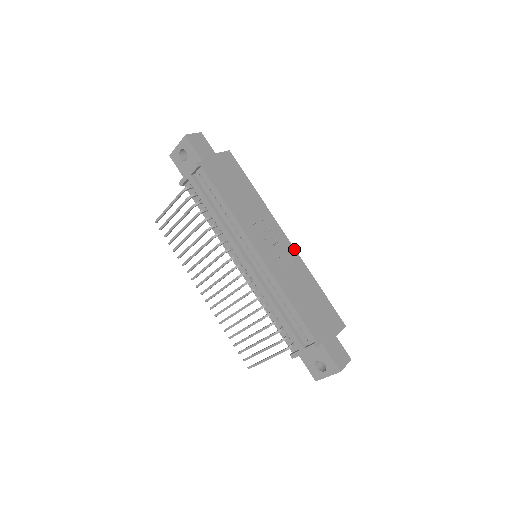
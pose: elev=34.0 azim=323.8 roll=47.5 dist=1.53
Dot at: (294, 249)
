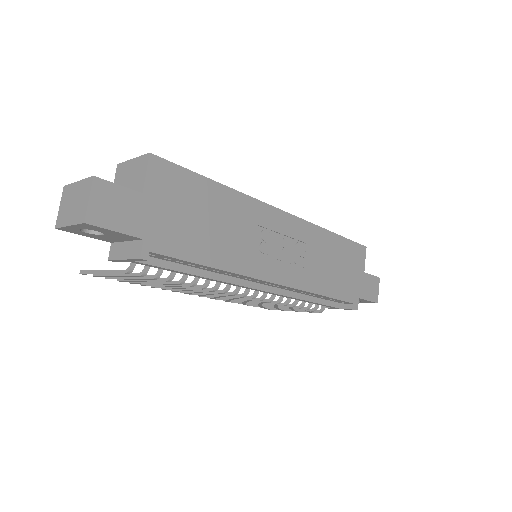
Dot at: (298, 219)
